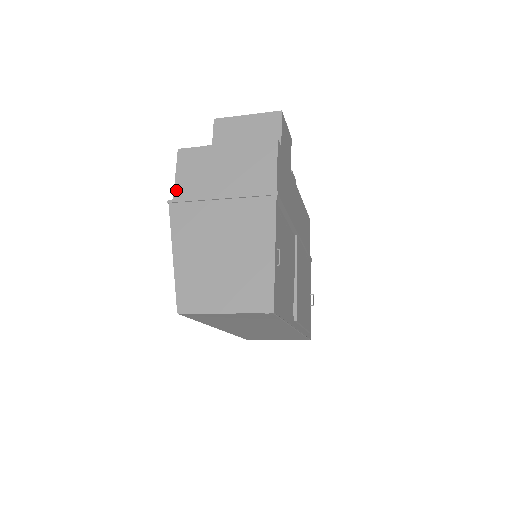
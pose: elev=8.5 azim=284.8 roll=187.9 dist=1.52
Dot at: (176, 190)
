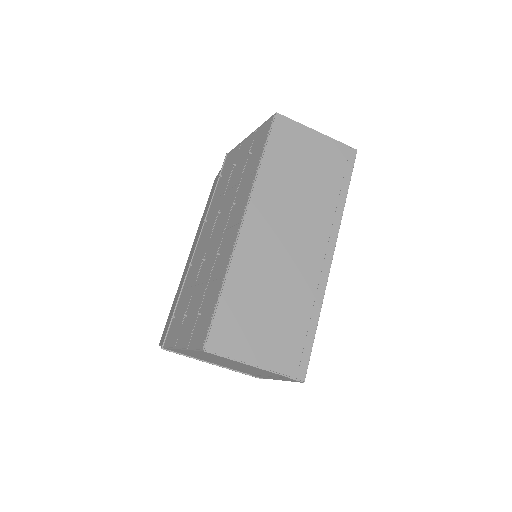
Dot at: occluded
